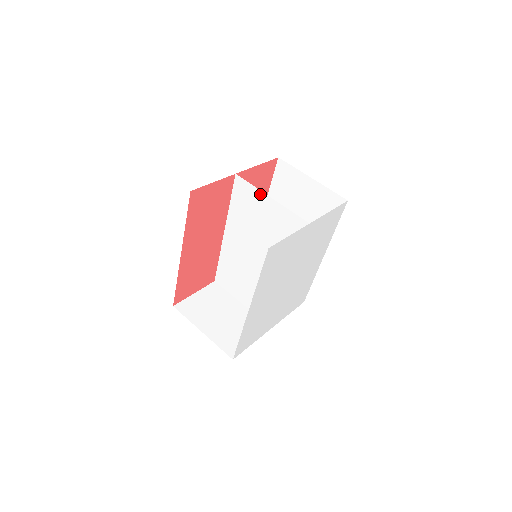
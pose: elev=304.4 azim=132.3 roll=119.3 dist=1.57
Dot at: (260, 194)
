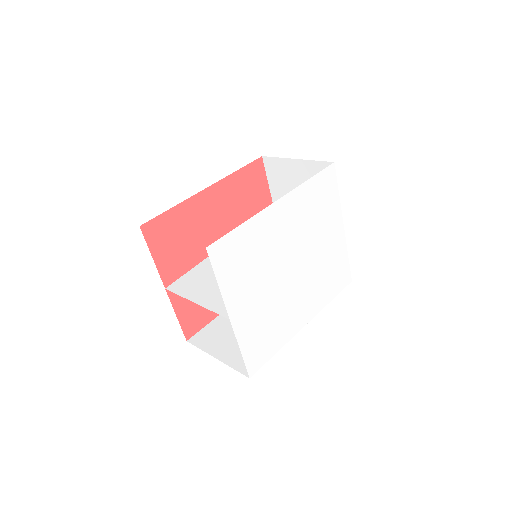
Dot at: occluded
